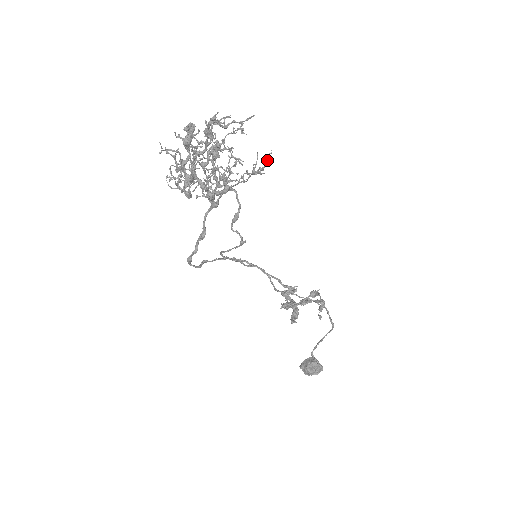
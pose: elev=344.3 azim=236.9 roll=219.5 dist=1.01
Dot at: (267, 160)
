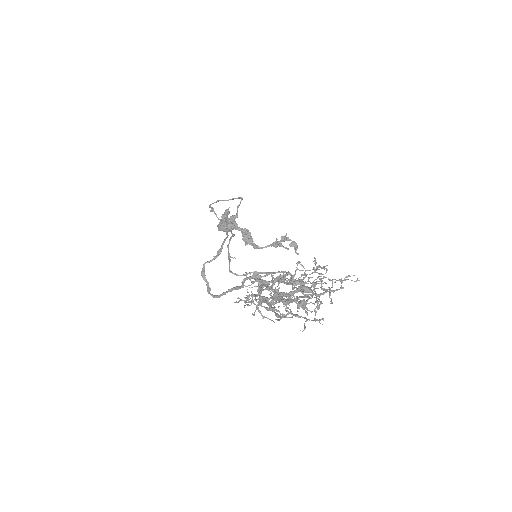
Dot at: occluded
